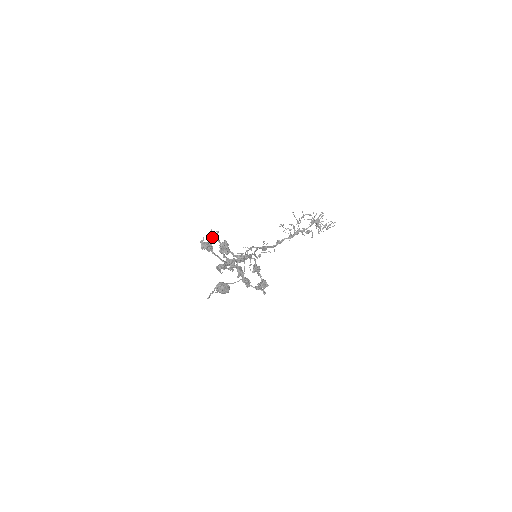
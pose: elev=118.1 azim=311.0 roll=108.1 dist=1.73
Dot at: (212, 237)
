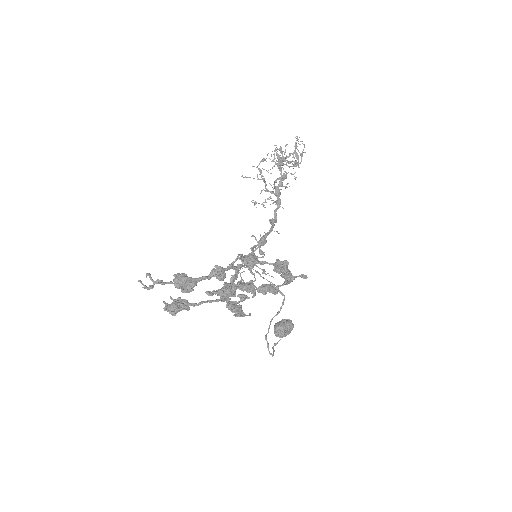
Dot at: (151, 288)
